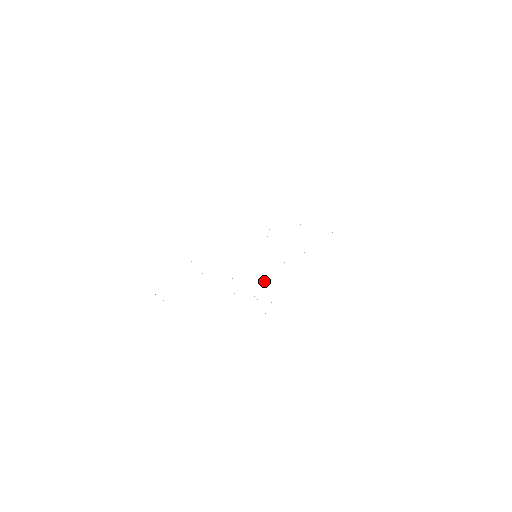
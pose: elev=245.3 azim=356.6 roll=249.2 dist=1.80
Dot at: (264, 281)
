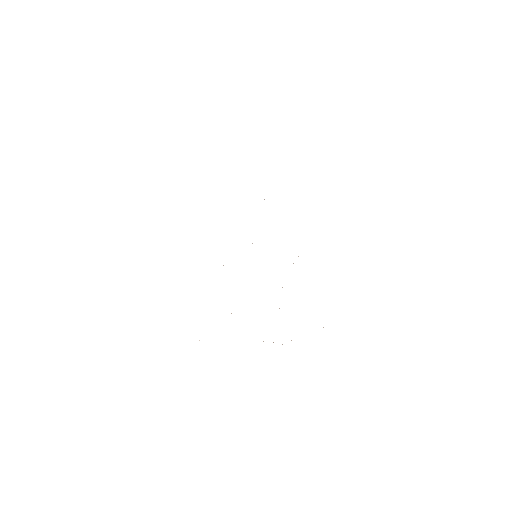
Dot at: occluded
